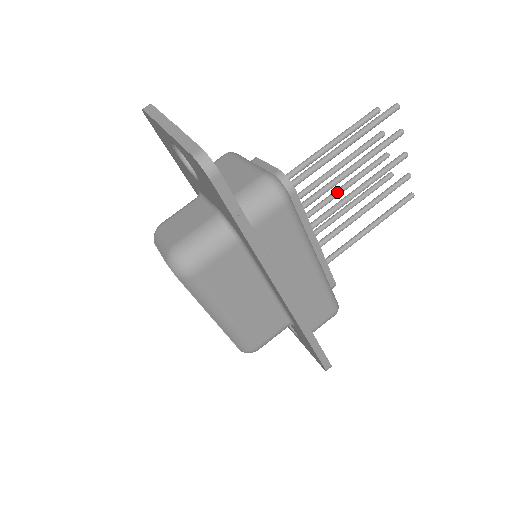
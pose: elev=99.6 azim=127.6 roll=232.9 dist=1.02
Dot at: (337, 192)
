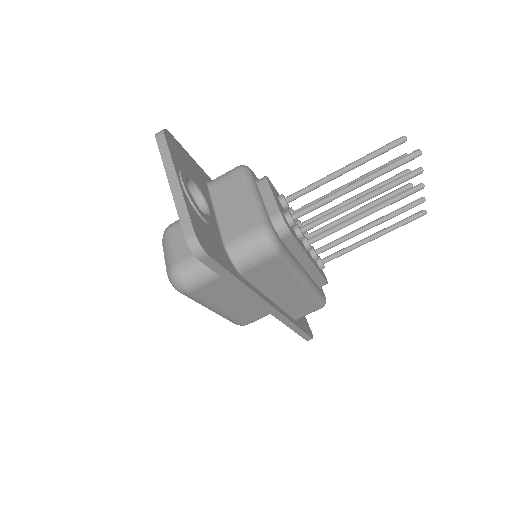
Dot at: (347, 203)
